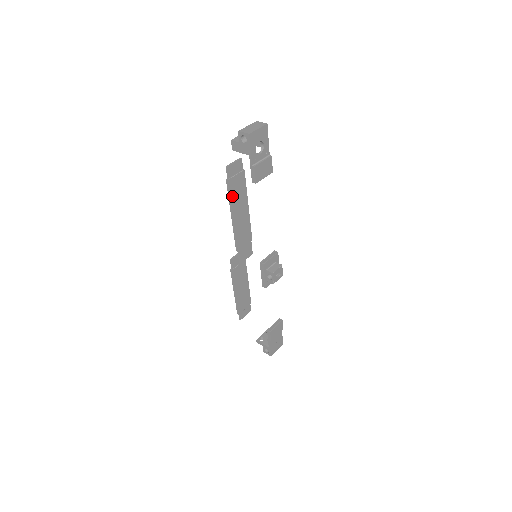
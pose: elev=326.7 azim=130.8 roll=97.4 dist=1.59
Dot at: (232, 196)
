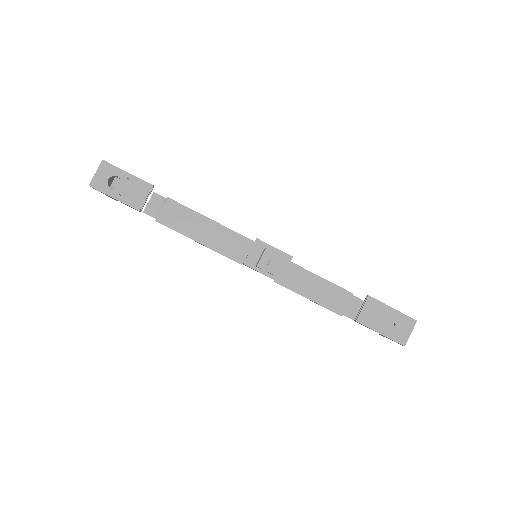
Dot at: (176, 227)
